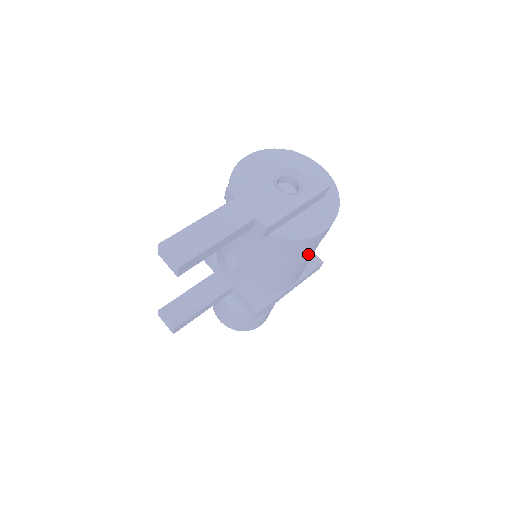
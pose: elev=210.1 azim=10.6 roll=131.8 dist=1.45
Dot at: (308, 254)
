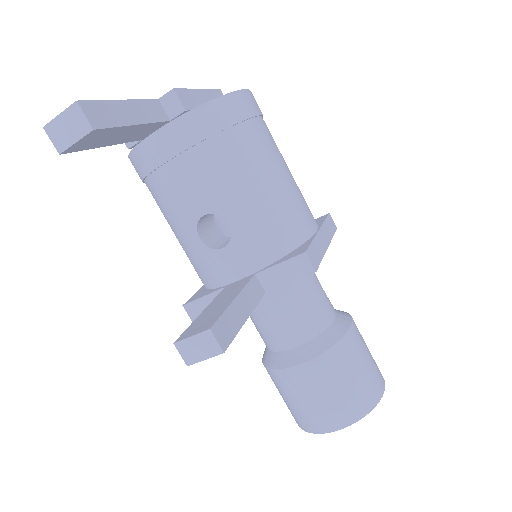
Dot at: (271, 144)
